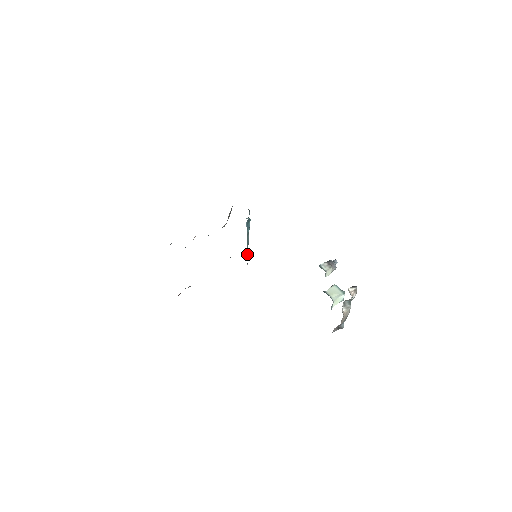
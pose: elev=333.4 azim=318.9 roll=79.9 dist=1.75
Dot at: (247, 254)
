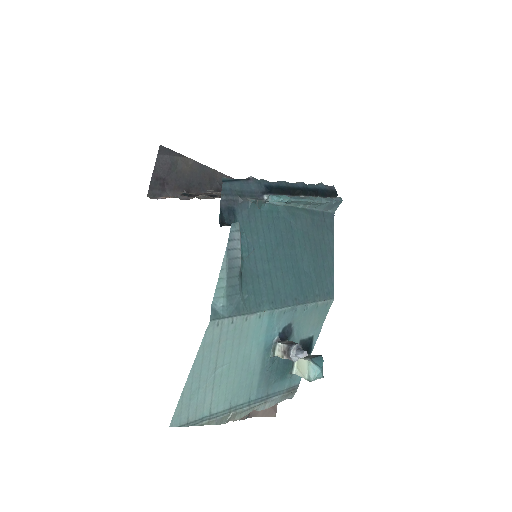
Dot at: (319, 204)
